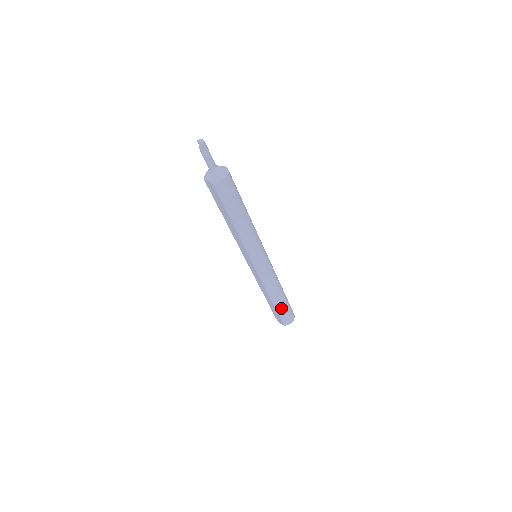
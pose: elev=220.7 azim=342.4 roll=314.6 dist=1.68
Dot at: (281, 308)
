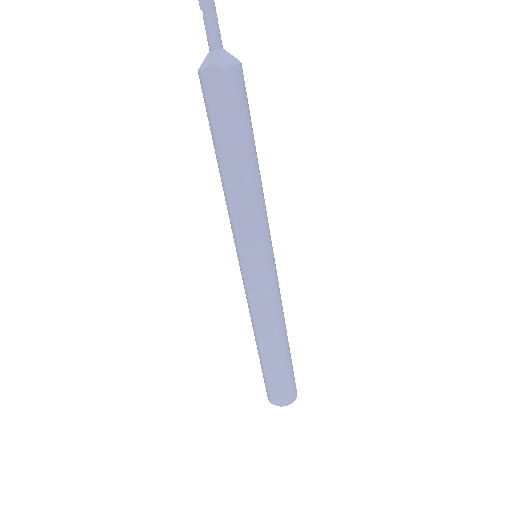
Dot at: (287, 364)
